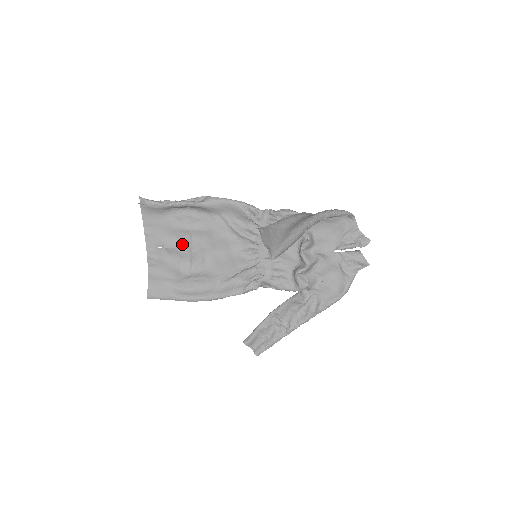
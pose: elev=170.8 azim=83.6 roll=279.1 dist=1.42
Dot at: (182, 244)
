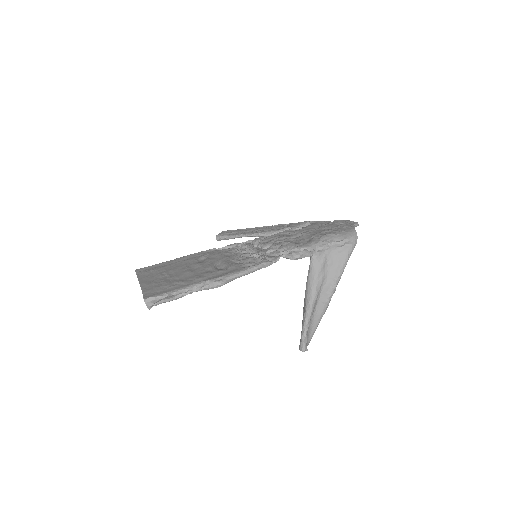
Dot at: occluded
